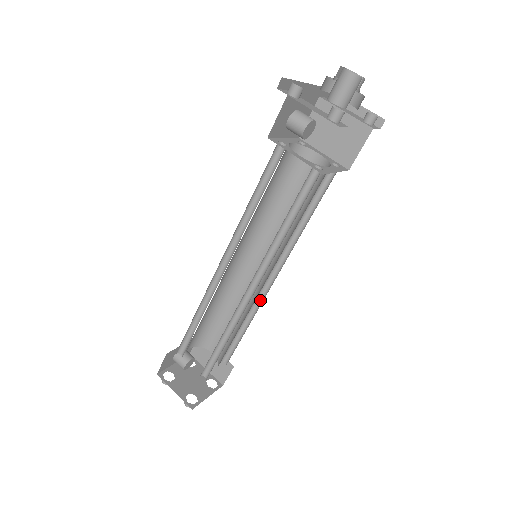
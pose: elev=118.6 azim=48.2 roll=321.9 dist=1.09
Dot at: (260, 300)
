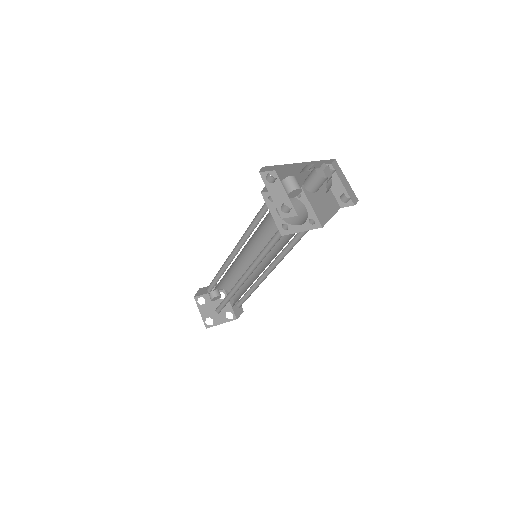
Dot at: (261, 281)
